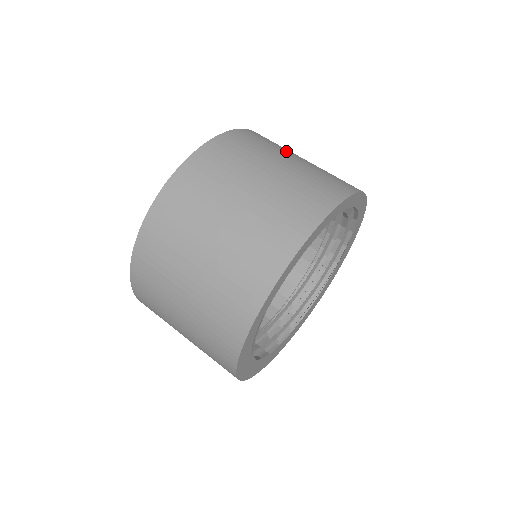
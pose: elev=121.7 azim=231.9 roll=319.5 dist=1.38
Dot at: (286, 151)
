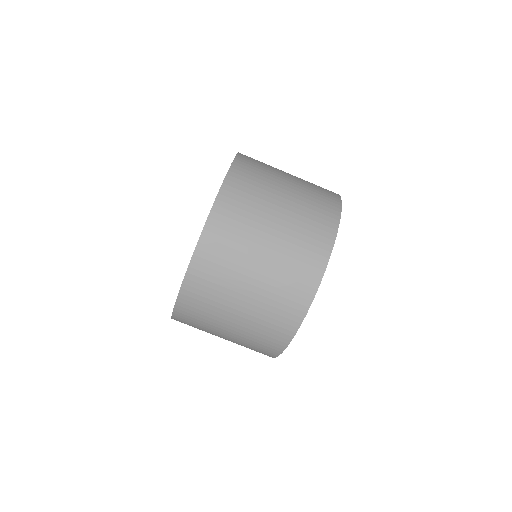
Dot at: (274, 180)
